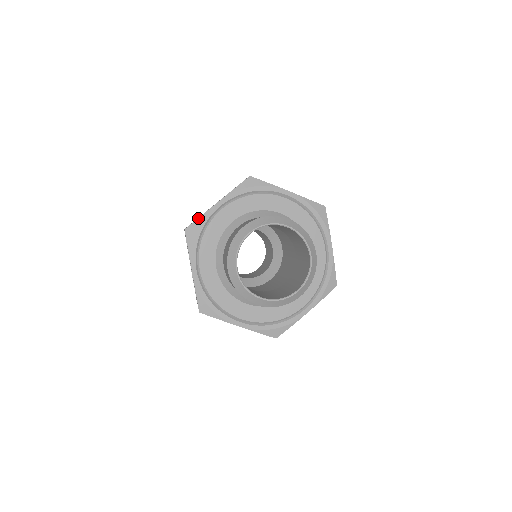
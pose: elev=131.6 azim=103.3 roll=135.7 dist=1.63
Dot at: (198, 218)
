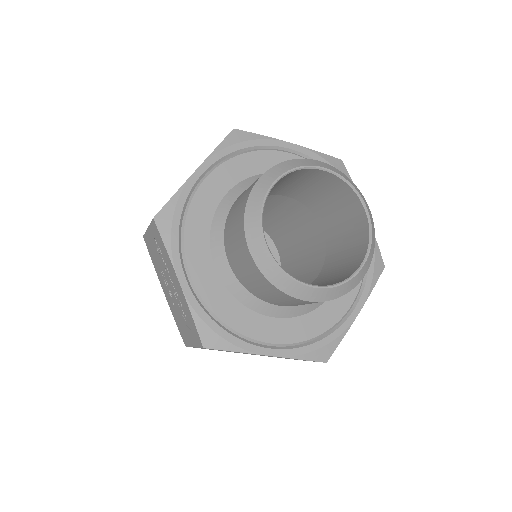
Dot at: (171, 197)
